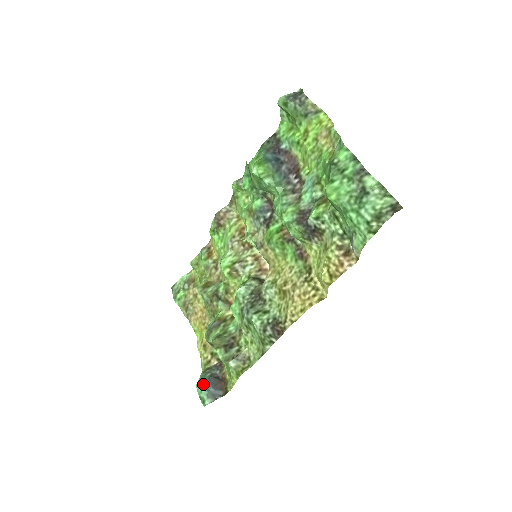
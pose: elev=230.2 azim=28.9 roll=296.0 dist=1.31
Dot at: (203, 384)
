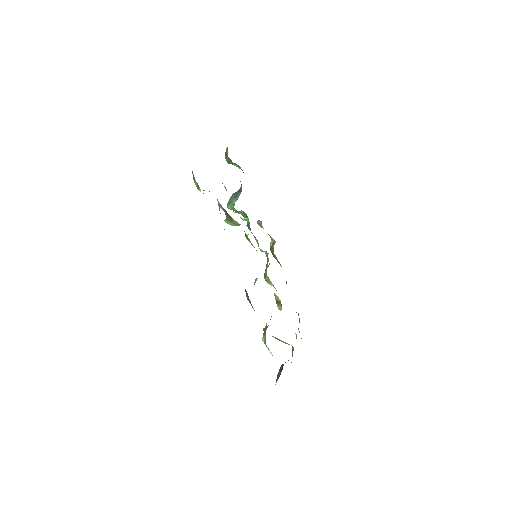
Dot at: occluded
